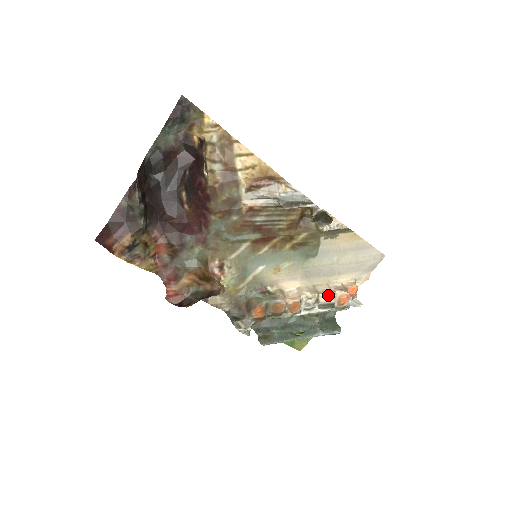
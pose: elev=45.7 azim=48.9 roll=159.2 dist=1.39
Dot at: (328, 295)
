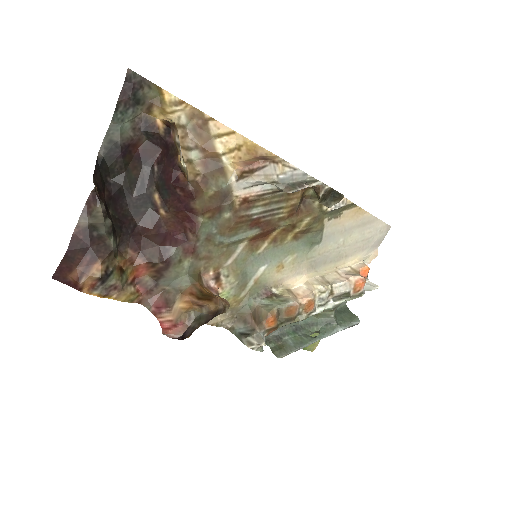
Dot at: (342, 284)
